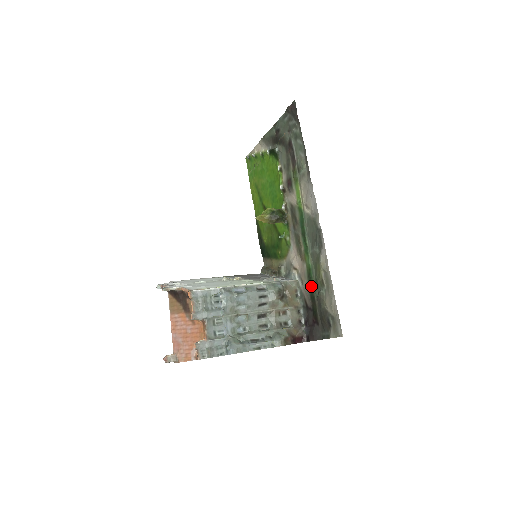
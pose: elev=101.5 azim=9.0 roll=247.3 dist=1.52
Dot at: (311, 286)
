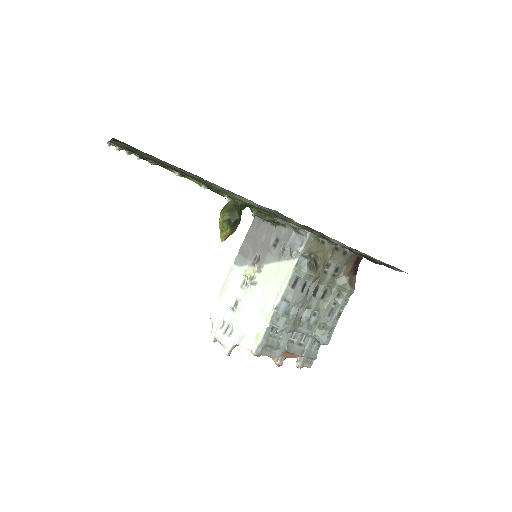
Dot at: occluded
